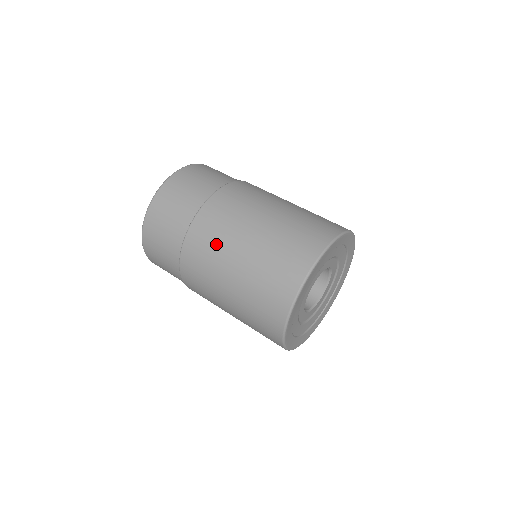
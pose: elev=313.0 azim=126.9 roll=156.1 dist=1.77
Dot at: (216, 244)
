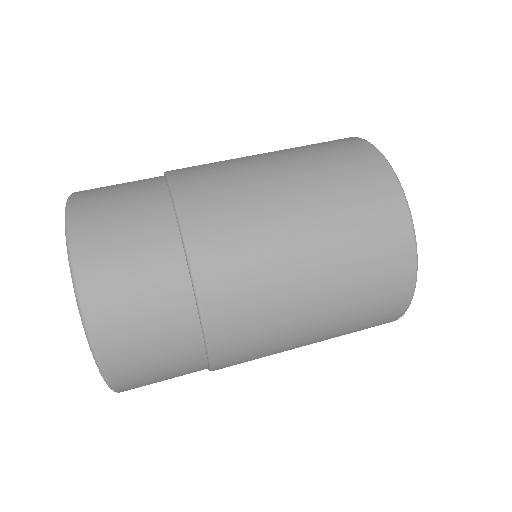
Dot at: (268, 349)
